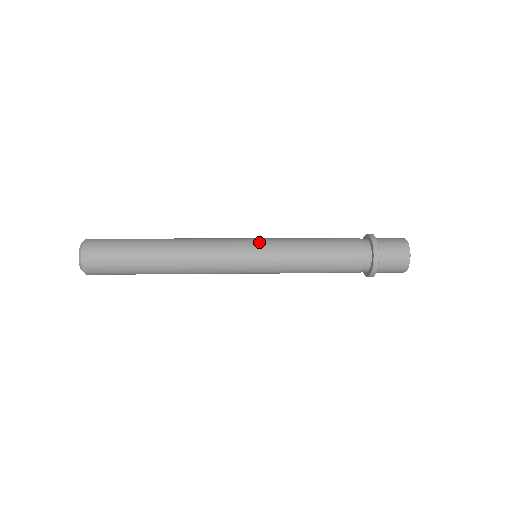
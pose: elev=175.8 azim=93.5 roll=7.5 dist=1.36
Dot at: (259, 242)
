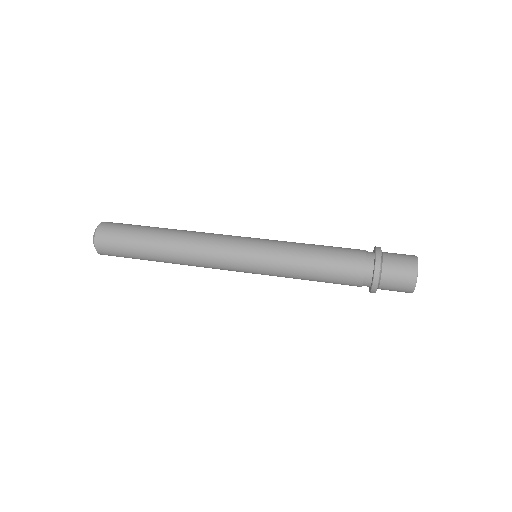
Dot at: (254, 265)
